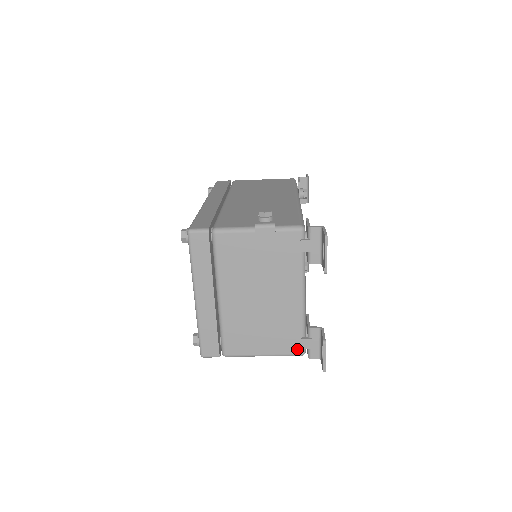
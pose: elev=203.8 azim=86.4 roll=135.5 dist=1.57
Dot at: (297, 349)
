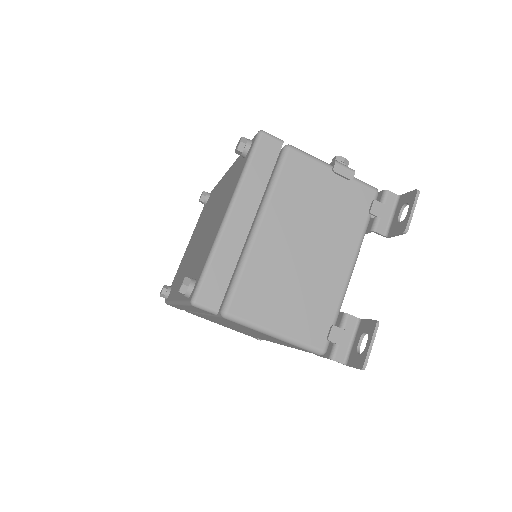
Dot at: (321, 340)
